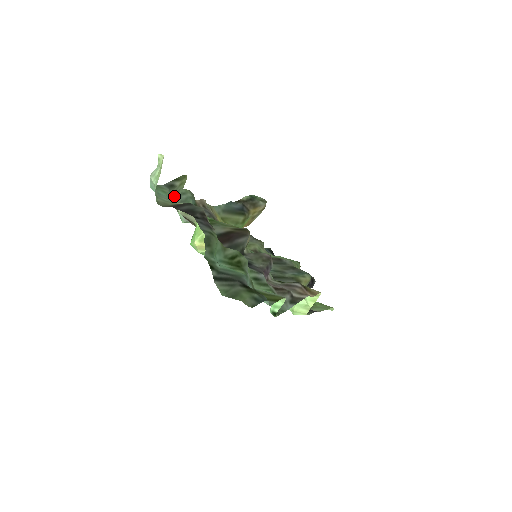
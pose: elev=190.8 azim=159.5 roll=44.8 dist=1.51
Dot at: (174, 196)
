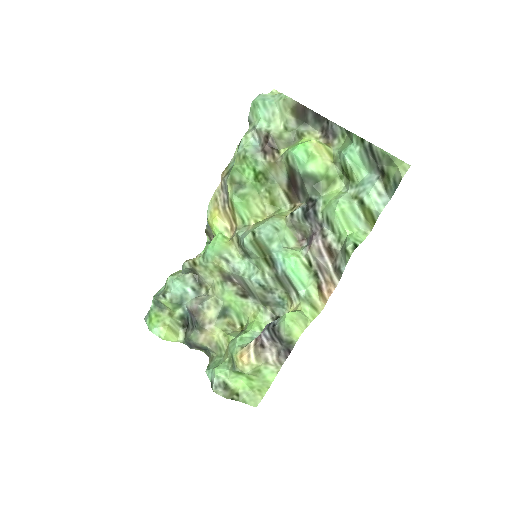
Dot at: (244, 135)
